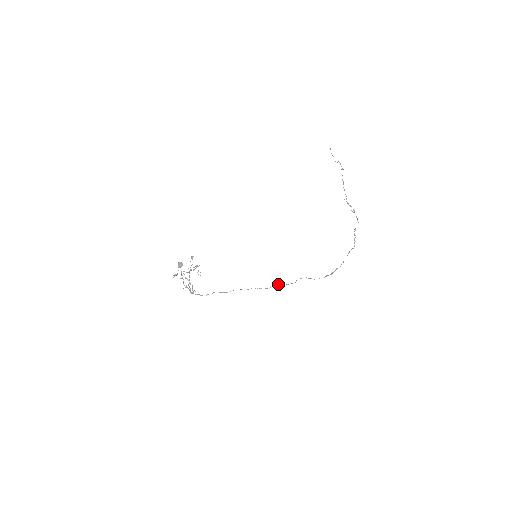
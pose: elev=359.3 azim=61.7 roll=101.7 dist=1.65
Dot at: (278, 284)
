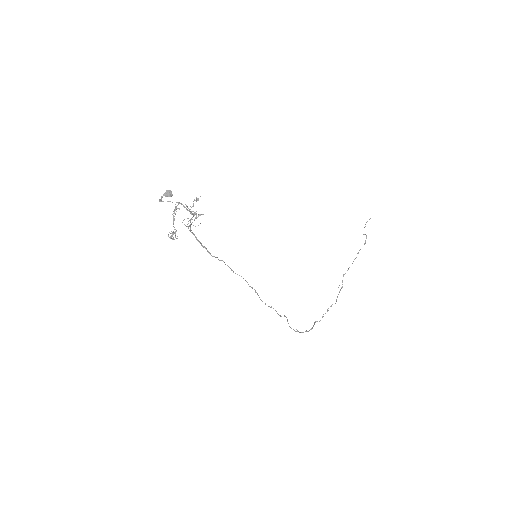
Dot at: occluded
